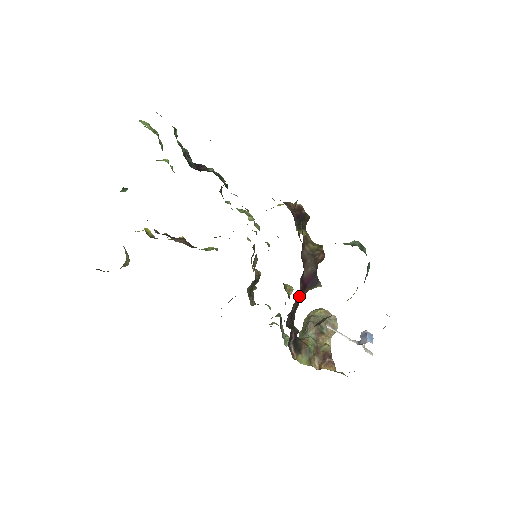
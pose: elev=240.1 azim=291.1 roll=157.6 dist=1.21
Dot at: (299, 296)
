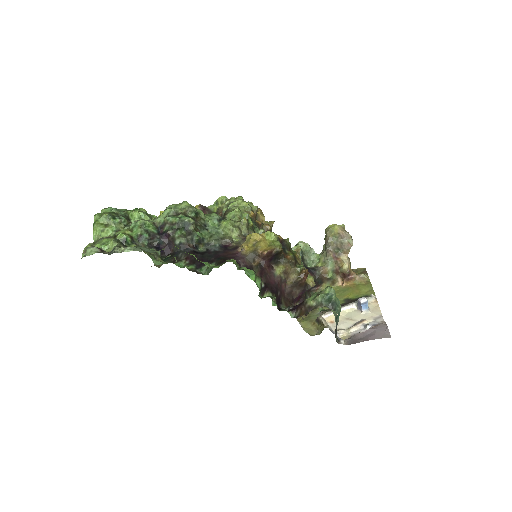
Dot at: occluded
